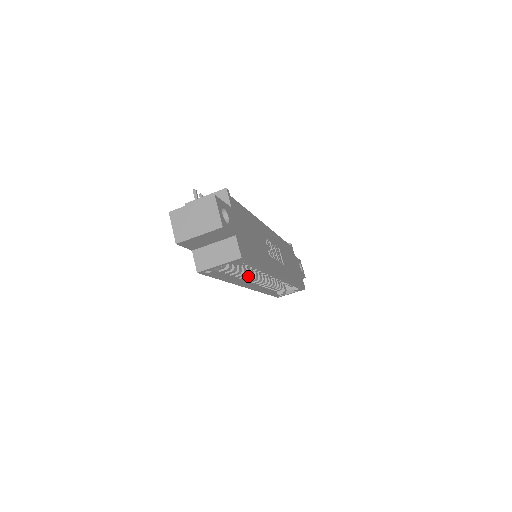
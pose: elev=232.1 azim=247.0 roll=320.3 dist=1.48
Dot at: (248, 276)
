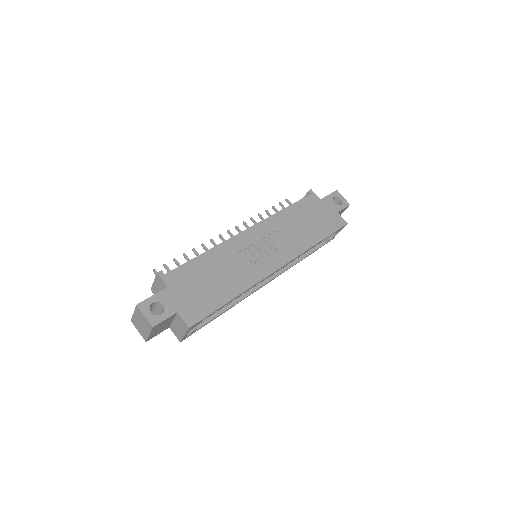
Dot at: occluded
